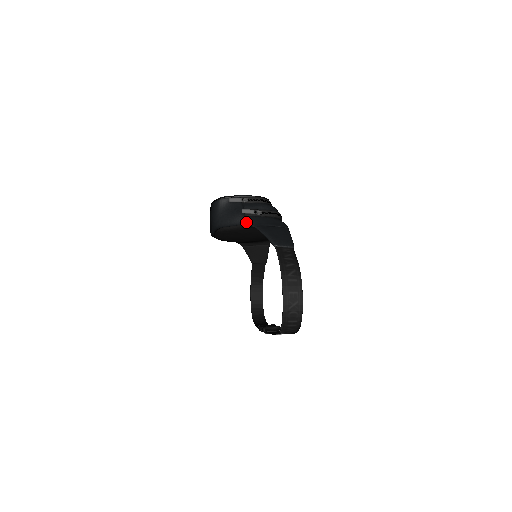
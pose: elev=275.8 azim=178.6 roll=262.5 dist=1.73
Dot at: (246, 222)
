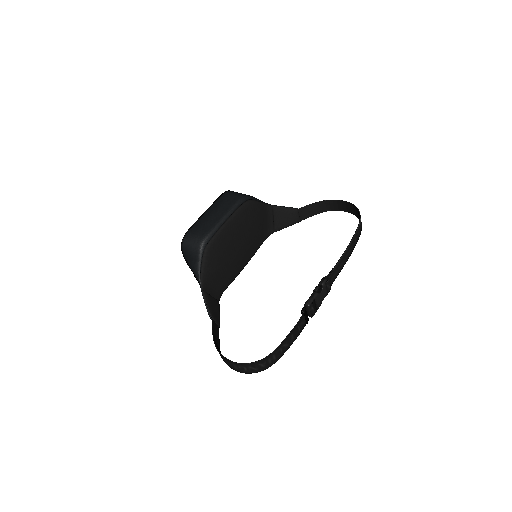
Dot at: (264, 202)
